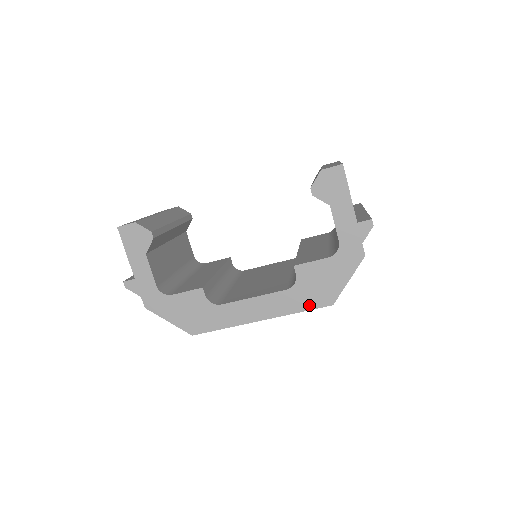
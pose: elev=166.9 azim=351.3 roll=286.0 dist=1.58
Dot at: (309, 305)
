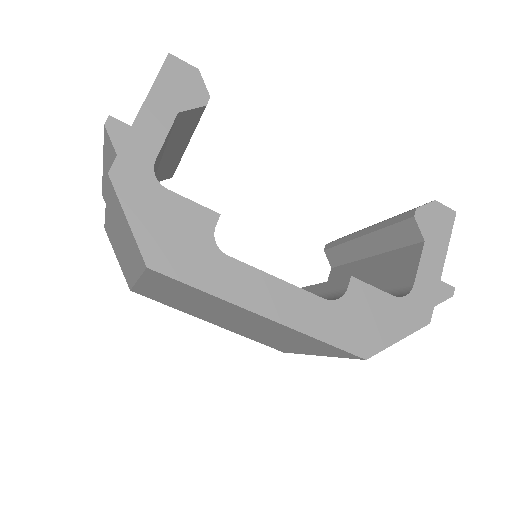
Dot at: (339, 339)
